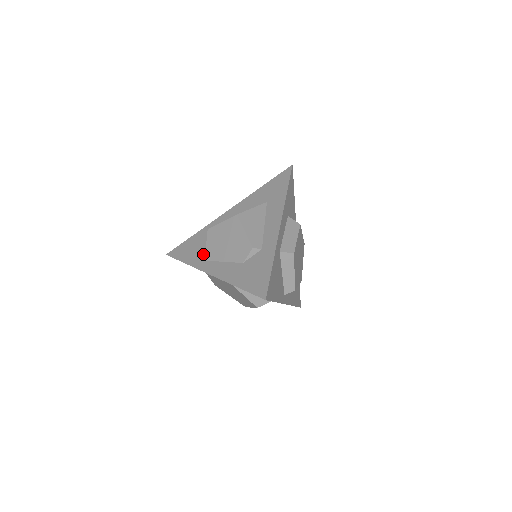
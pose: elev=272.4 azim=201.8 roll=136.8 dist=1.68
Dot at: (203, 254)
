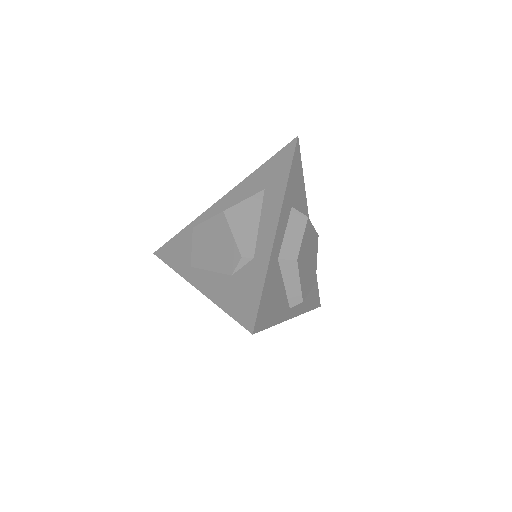
Dot at: (190, 257)
